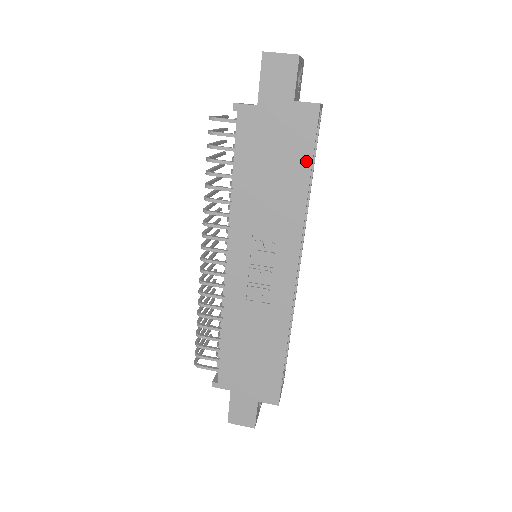
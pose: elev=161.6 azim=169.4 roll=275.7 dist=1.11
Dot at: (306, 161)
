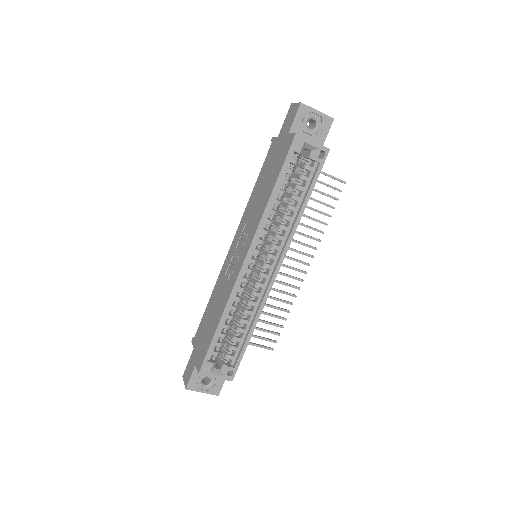
Dot at: (278, 174)
